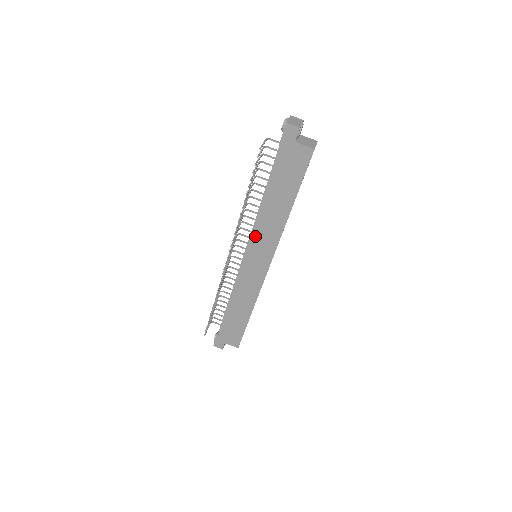
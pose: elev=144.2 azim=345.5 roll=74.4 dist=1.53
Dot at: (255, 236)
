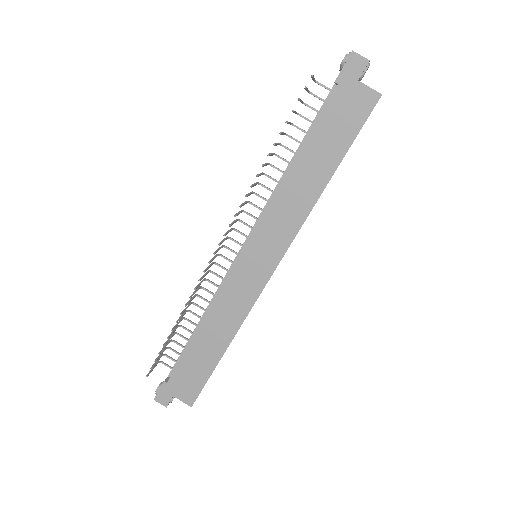
Dot at: (266, 219)
